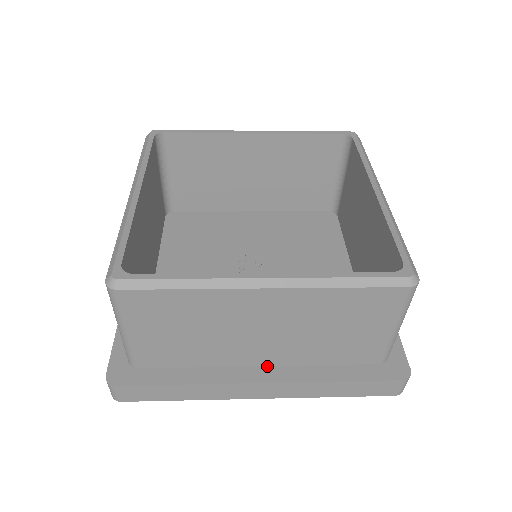
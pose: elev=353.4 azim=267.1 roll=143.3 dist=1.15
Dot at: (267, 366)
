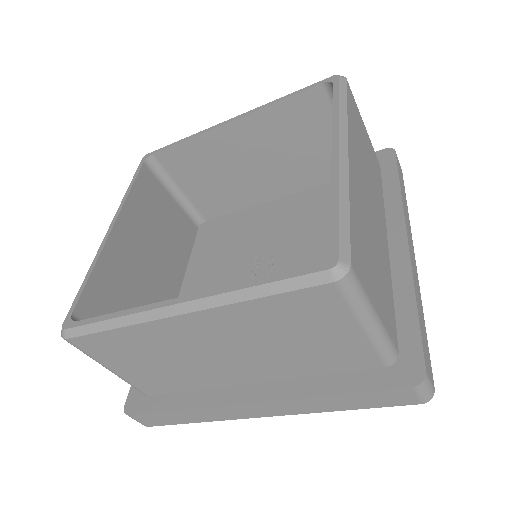
Dot at: (258, 383)
